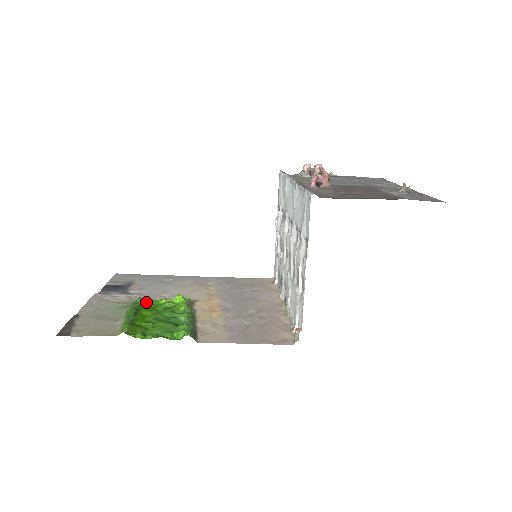
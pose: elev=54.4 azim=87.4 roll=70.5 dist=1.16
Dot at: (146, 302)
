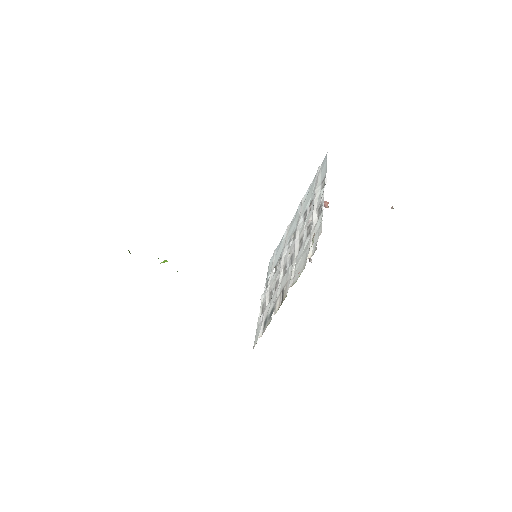
Dot at: occluded
